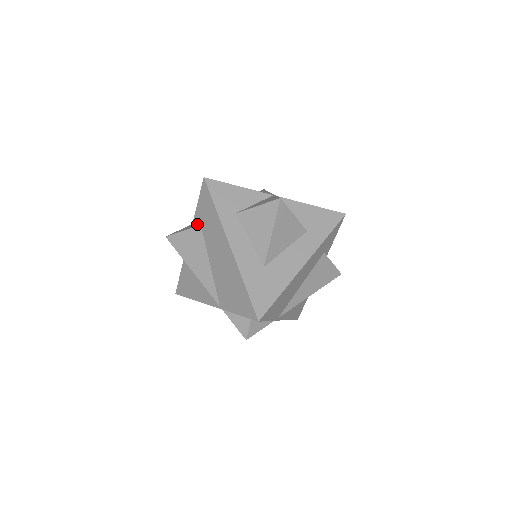
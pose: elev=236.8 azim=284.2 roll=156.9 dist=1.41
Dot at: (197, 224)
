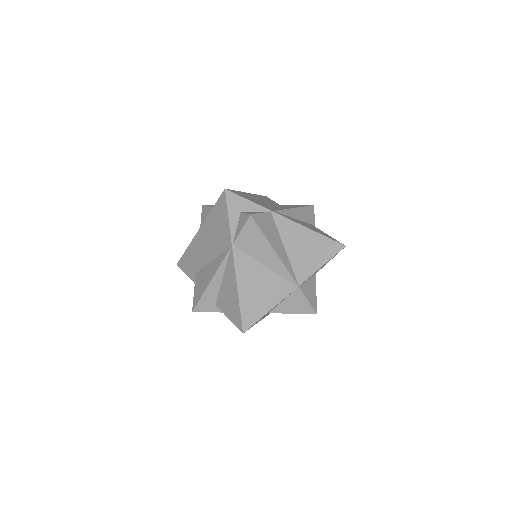
Dot at: occluded
